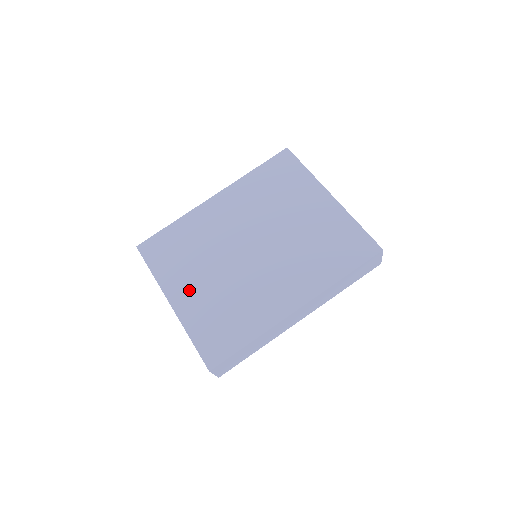
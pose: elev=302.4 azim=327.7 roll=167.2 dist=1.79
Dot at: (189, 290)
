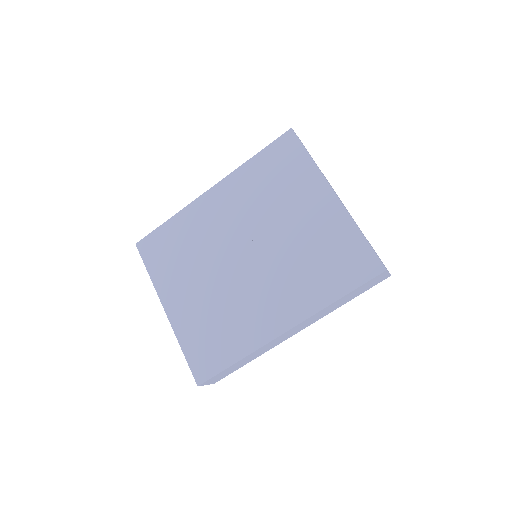
Dot at: (182, 298)
